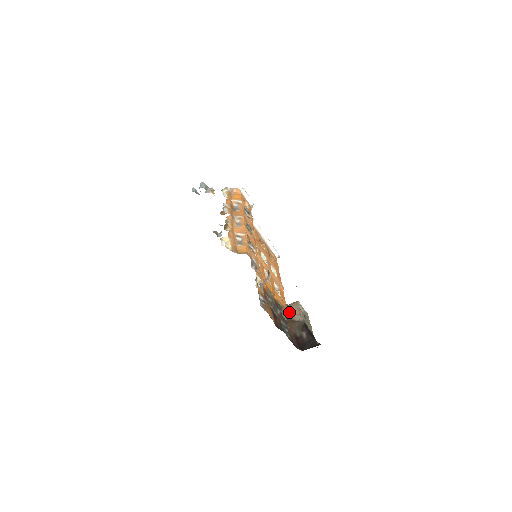
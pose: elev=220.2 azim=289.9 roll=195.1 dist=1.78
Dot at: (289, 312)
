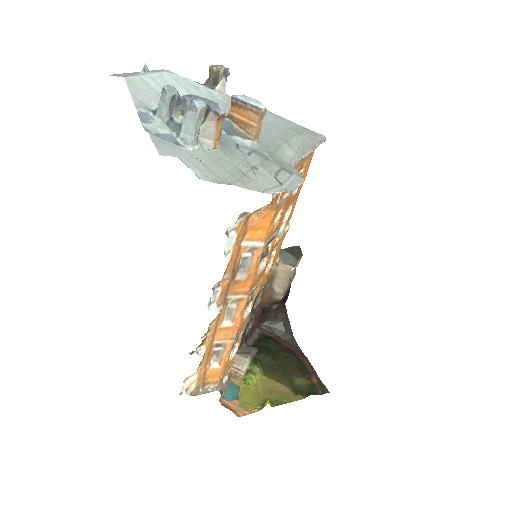
Dot at: (272, 280)
